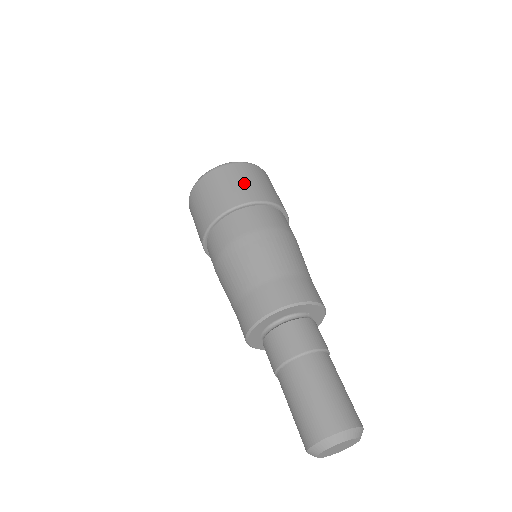
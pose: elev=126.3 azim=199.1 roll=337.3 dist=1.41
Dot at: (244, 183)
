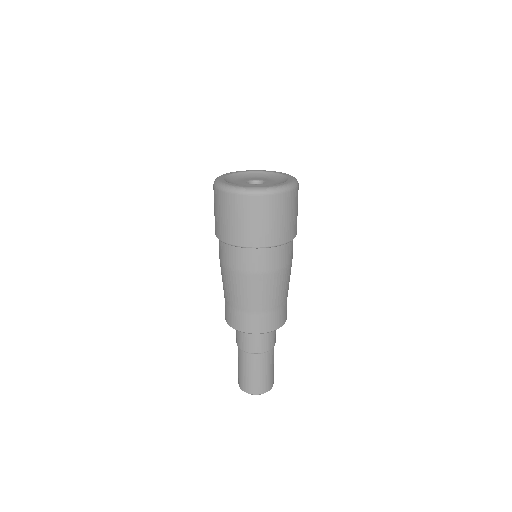
Dot at: (241, 223)
